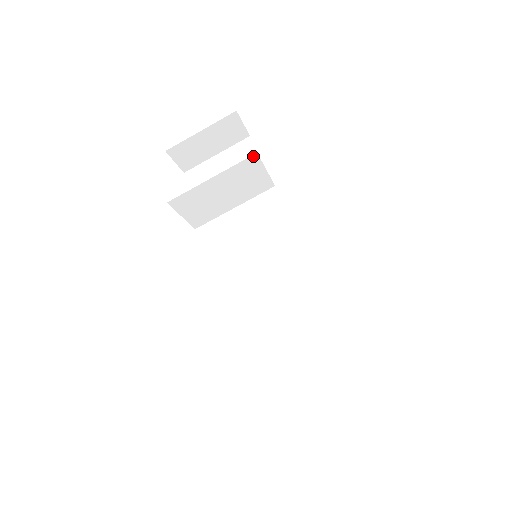
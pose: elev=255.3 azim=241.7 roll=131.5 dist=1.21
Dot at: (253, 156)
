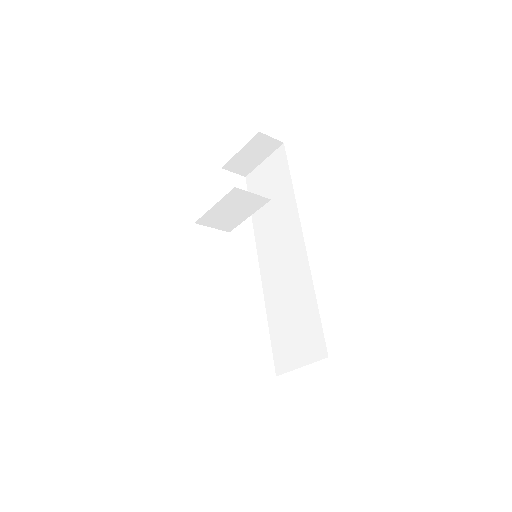
Dot at: (234, 189)
